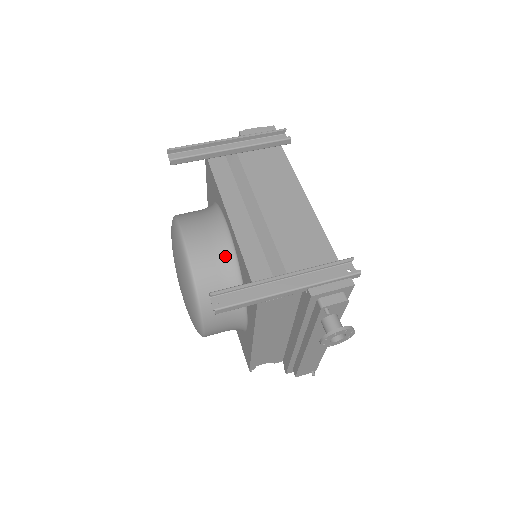
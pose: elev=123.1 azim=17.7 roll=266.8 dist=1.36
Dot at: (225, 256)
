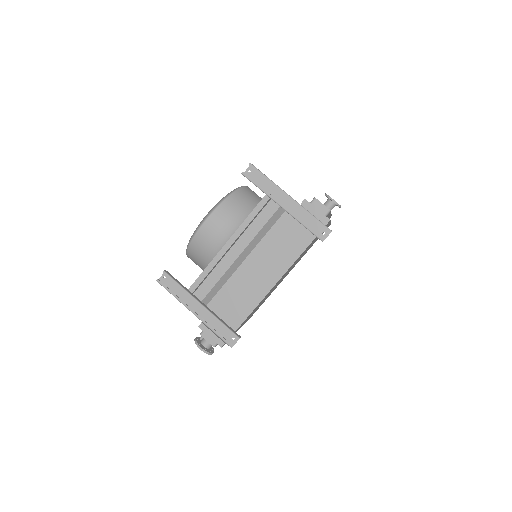
Dot at: (212, 252)
